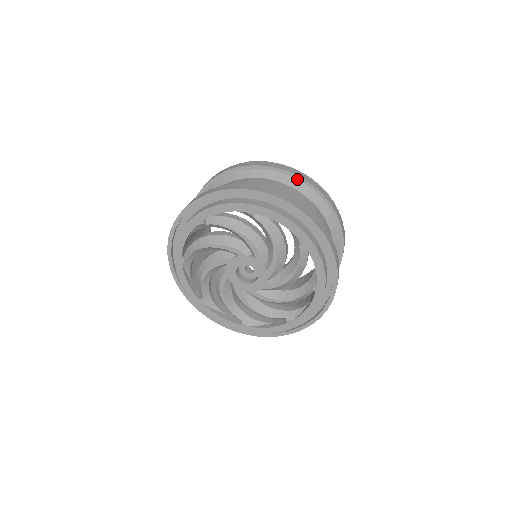
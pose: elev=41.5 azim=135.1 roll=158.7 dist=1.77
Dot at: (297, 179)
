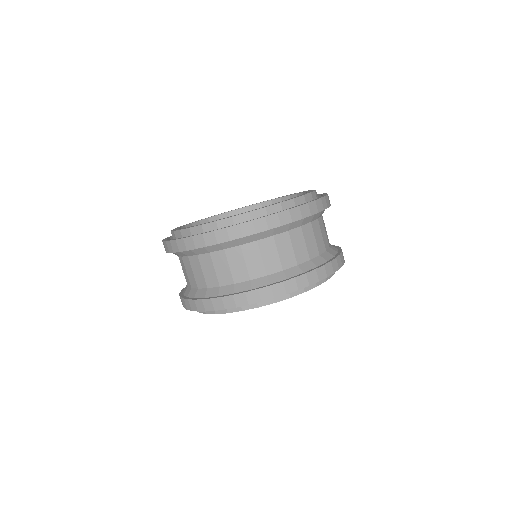
Dot at: (289, 223)
